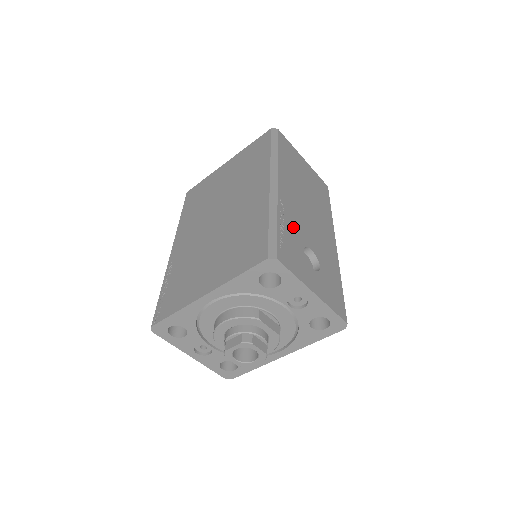
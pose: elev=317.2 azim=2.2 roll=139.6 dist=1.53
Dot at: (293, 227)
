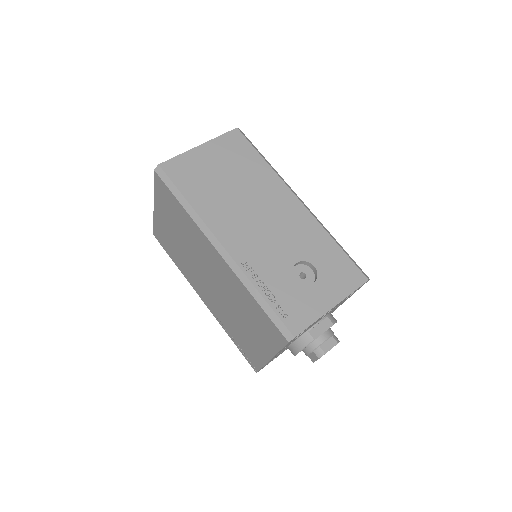
Dot at: (271, 272)
